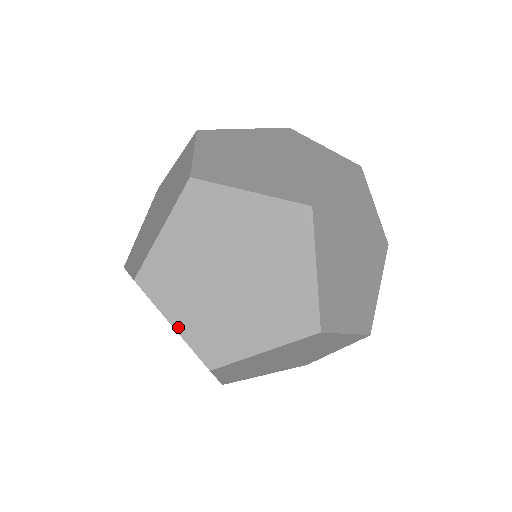
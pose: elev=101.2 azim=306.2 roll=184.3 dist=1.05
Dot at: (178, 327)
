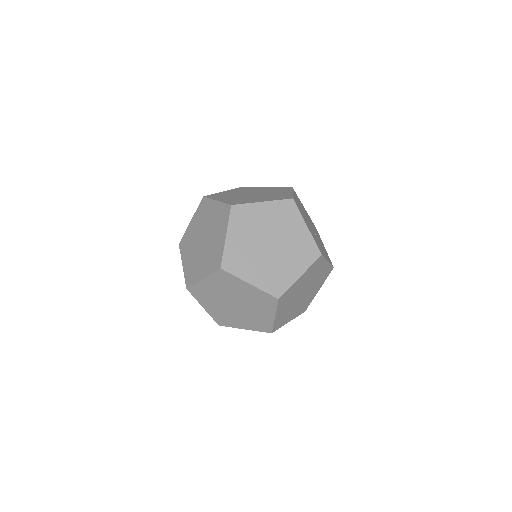
Dot at: (206, 309)
